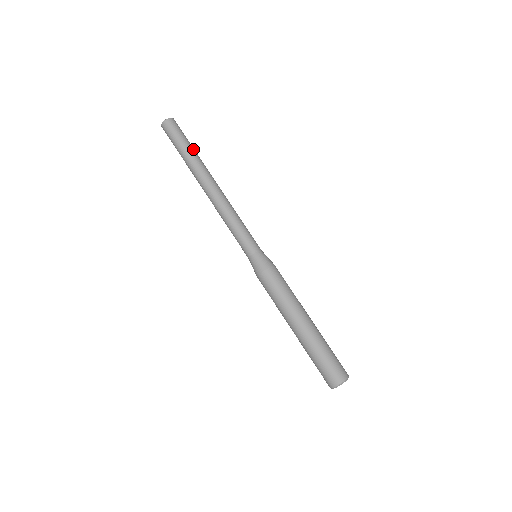
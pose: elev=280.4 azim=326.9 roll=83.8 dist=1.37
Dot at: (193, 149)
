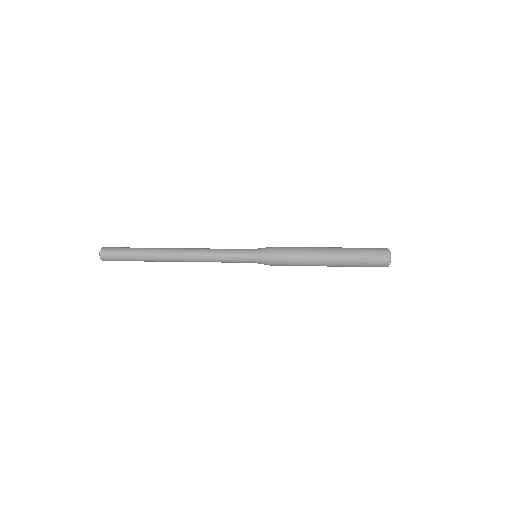
Dot at: (140, 248)
